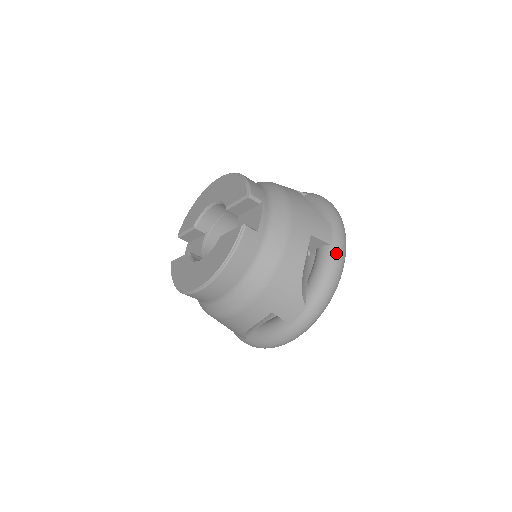
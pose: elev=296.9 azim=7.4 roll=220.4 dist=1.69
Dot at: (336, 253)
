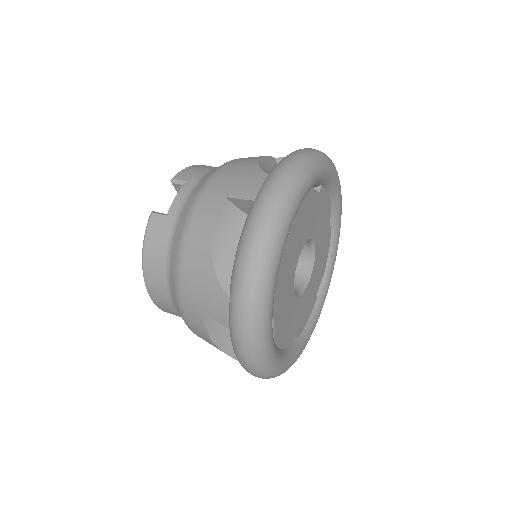
Dot at: (255, 209)
